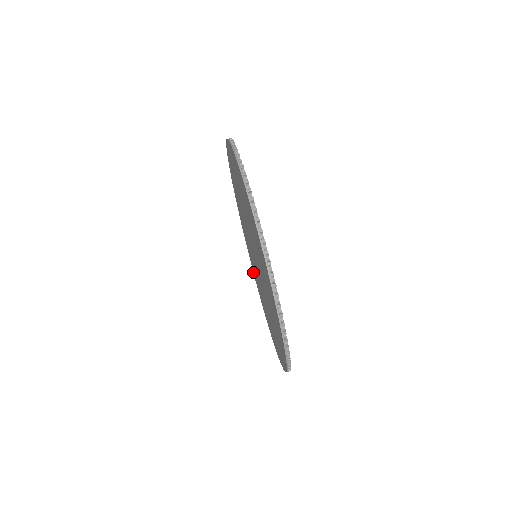
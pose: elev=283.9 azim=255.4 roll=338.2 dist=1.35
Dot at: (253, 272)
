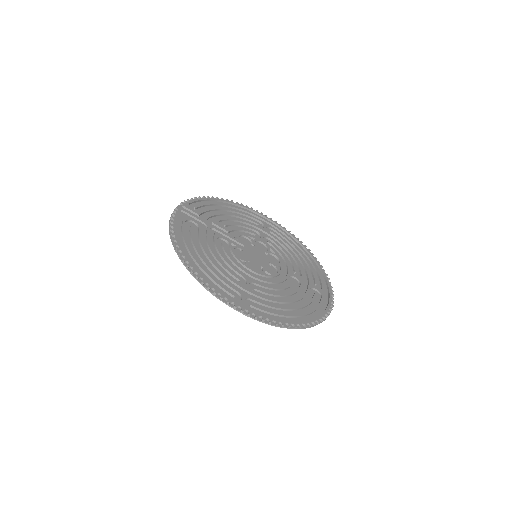
Dot at: (212, 200)
